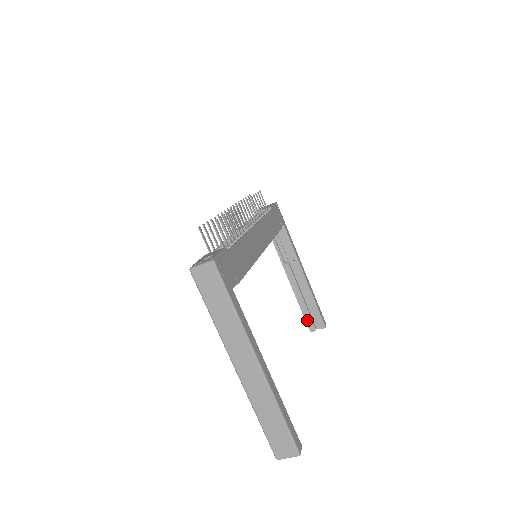
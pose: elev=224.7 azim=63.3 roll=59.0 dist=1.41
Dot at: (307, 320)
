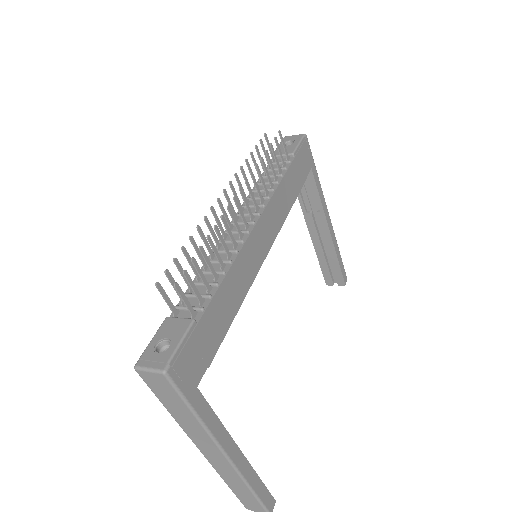
Dot at: (325, 274)
